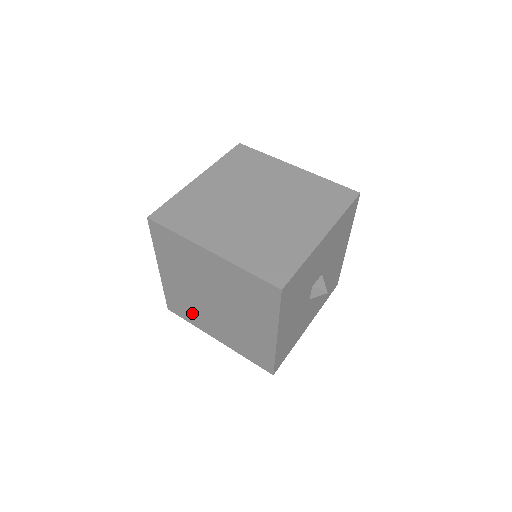
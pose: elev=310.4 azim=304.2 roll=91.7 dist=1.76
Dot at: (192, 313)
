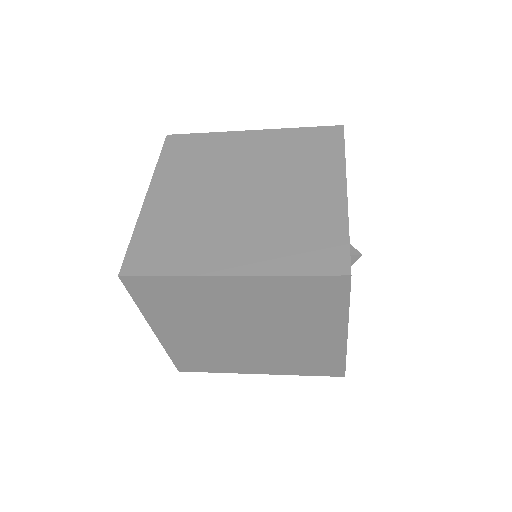
Dot at: (185, 245)
